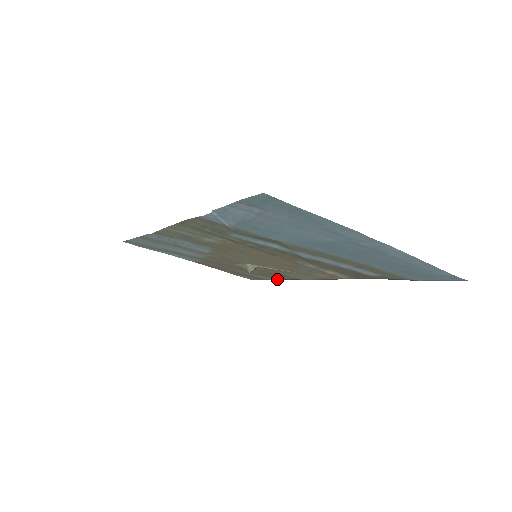
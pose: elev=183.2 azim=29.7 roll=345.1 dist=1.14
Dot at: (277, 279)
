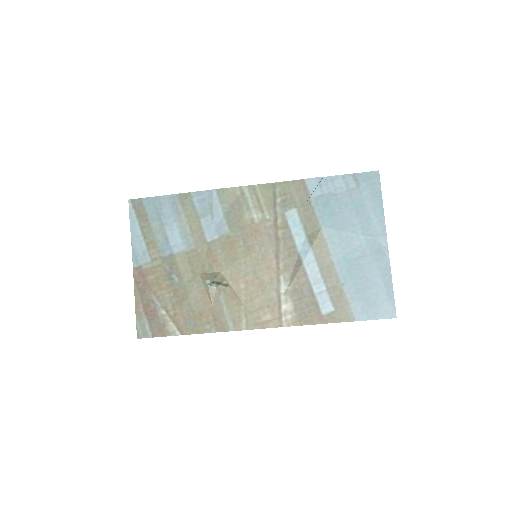
Dot at: (185, 334)
